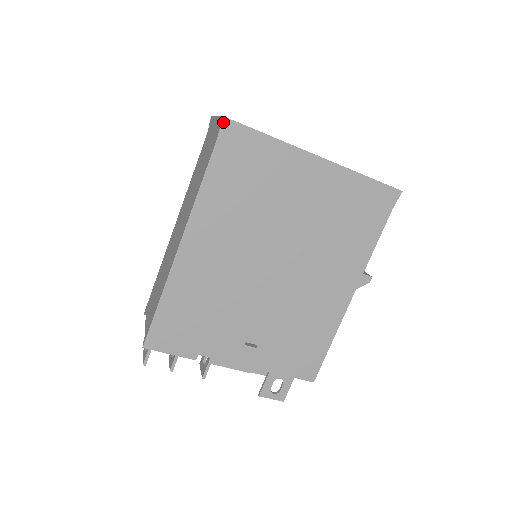
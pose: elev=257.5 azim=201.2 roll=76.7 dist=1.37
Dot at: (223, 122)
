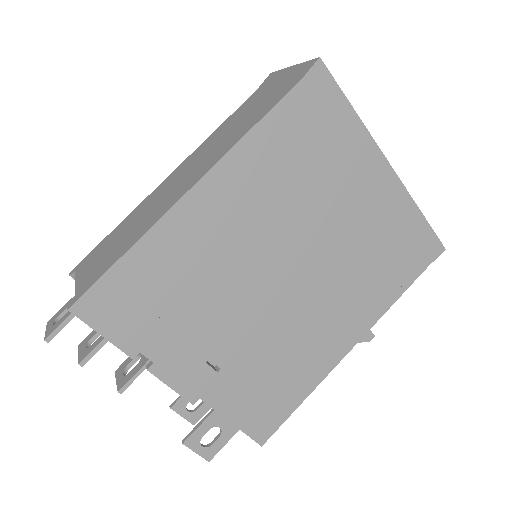
Dot at: (317, 64)
